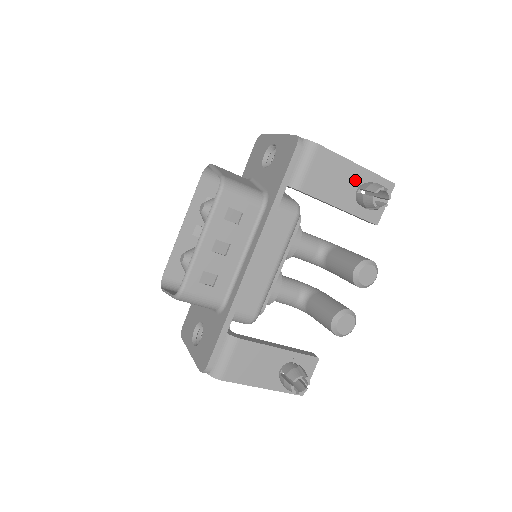
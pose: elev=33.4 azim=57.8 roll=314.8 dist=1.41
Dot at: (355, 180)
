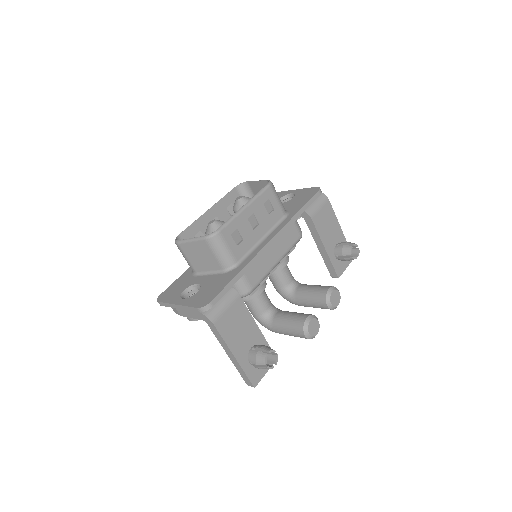
Dot at: (337, 237)
